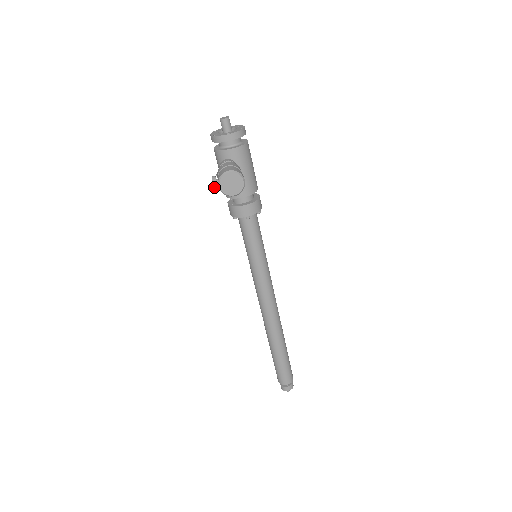
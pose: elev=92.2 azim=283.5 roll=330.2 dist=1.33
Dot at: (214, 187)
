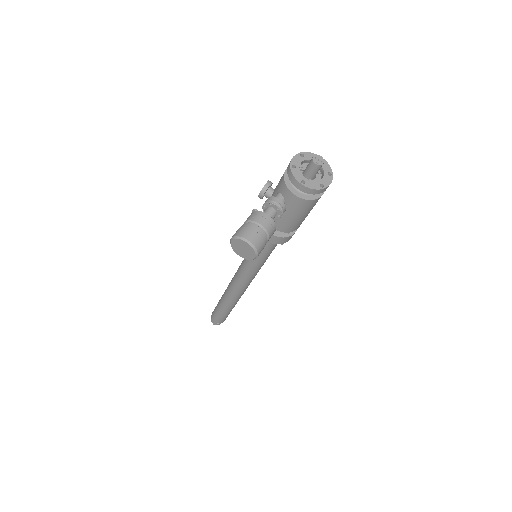
Dot at: (259, 195)
